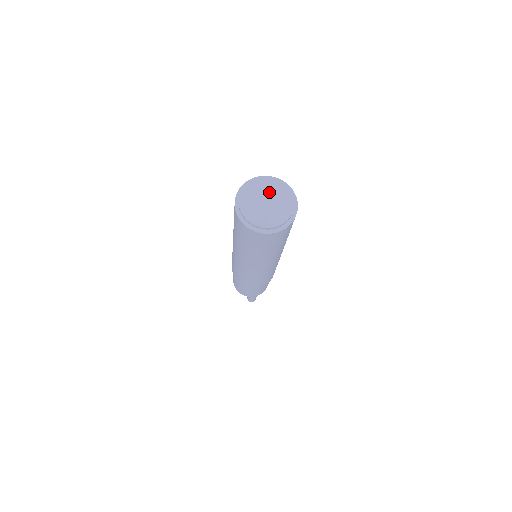
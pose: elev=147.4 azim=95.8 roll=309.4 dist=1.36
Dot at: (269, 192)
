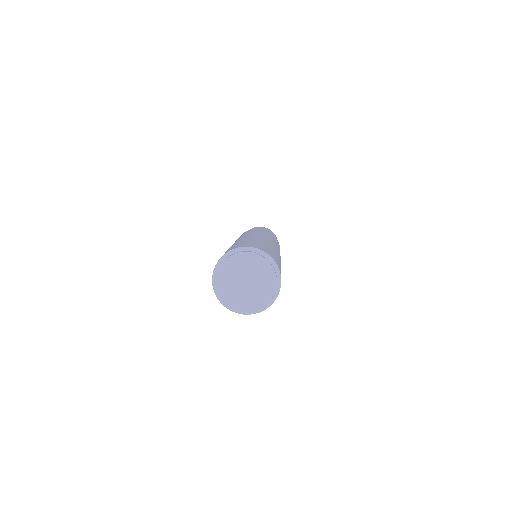
Dot at: (252, 272)
